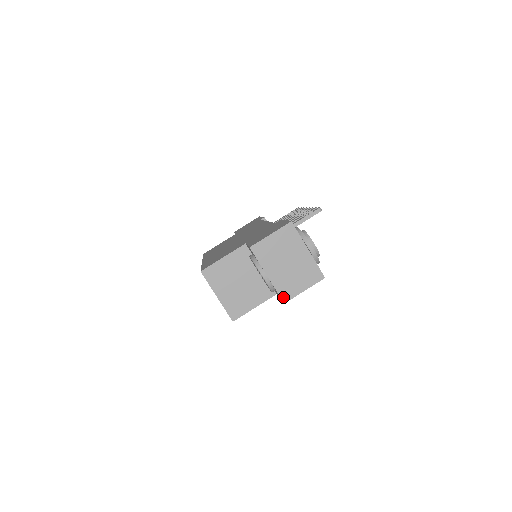
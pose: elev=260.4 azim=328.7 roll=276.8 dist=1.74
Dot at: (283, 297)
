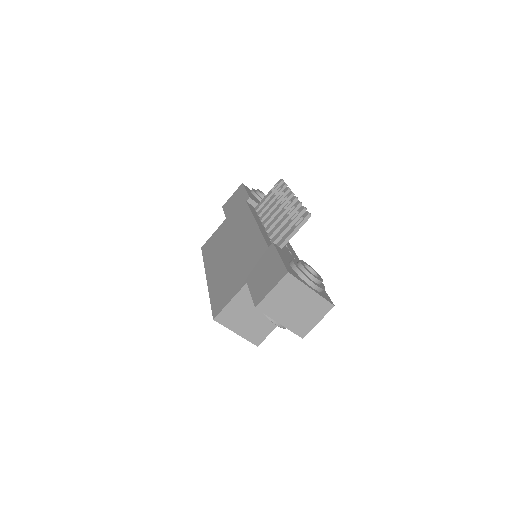
Dot at: (300, 334)
